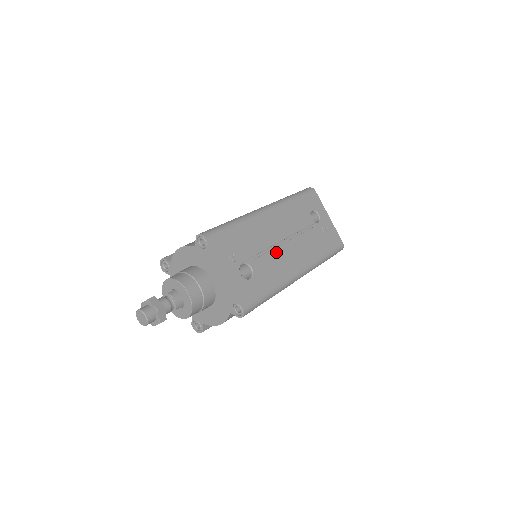
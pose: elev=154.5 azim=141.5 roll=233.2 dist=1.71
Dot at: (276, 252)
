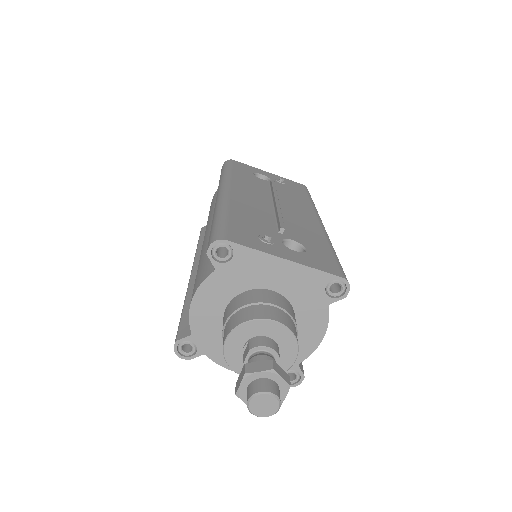
Dot at: (284, 217)
